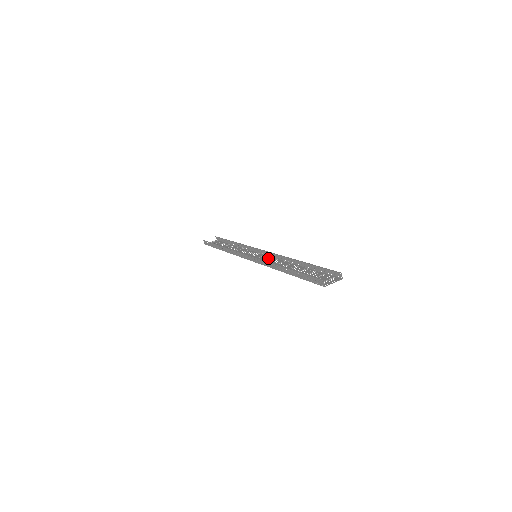
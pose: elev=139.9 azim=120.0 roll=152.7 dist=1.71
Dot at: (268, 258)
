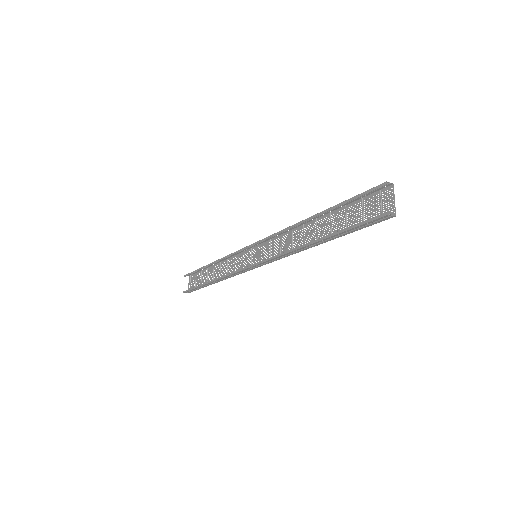
Dot at: (270, 245)
